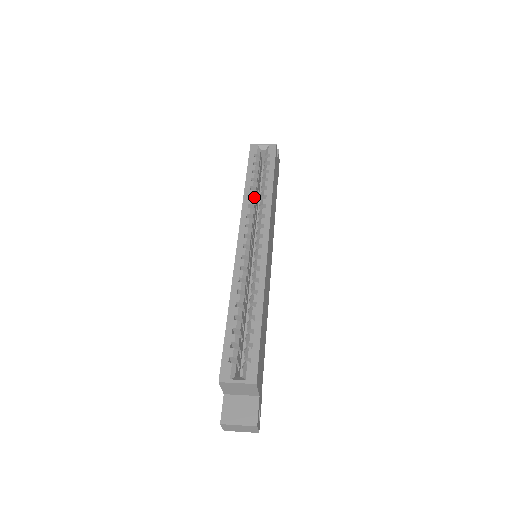
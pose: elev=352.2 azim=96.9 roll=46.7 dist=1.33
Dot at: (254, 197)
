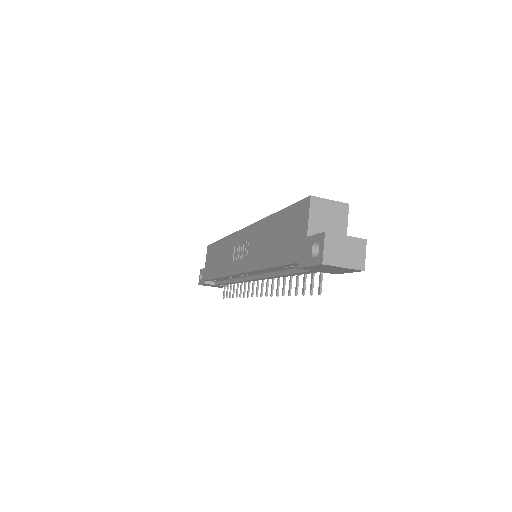
Dot at: occluded
